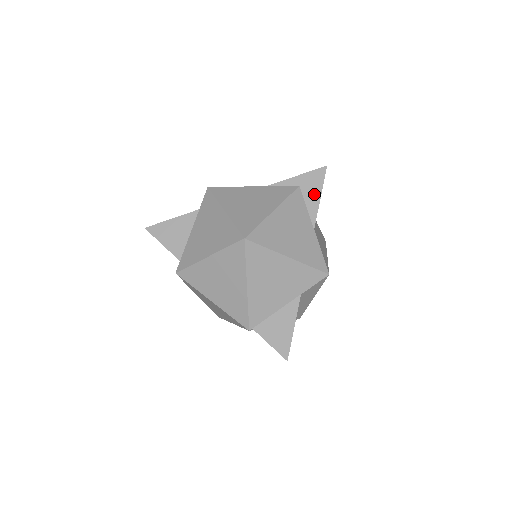
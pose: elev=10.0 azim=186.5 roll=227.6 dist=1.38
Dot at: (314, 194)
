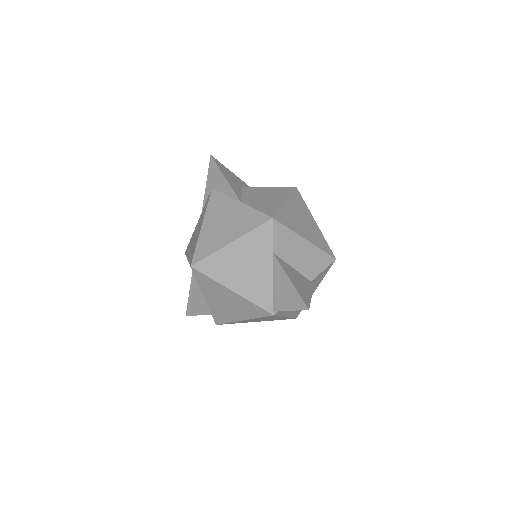
Dot at: (221, 181)
